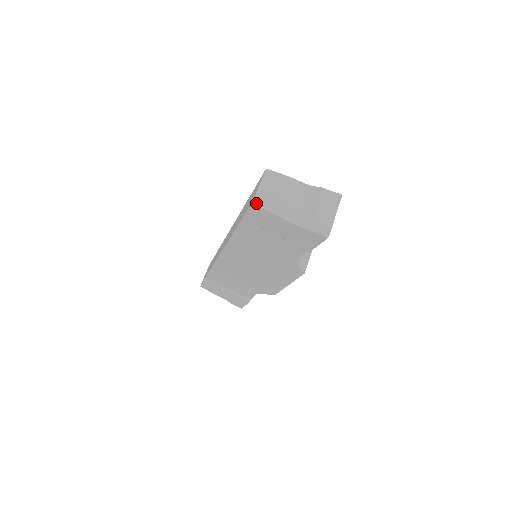
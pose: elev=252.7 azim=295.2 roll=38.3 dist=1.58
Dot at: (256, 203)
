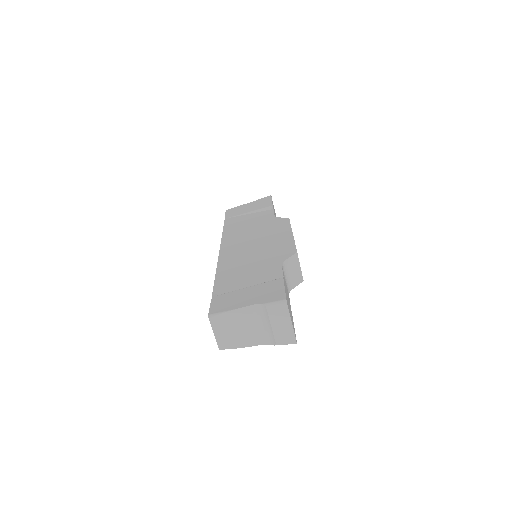
Dot at: (222, 349)
